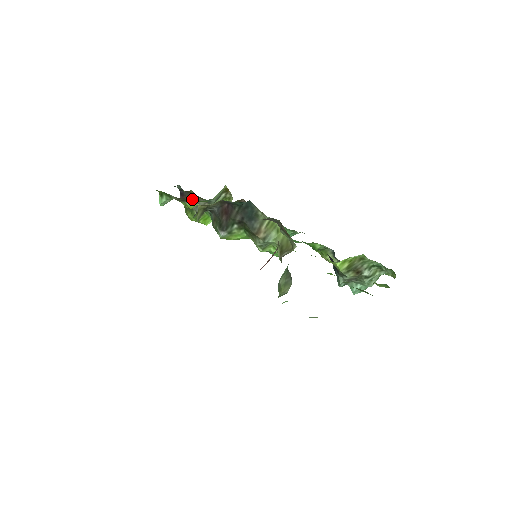
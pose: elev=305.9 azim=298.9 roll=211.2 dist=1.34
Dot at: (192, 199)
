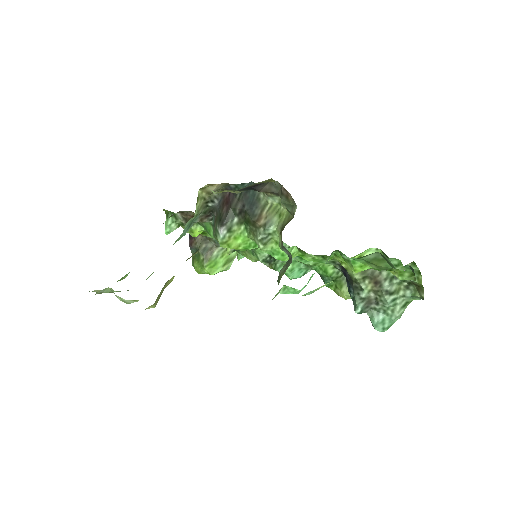
Dot at: (200, 241)
